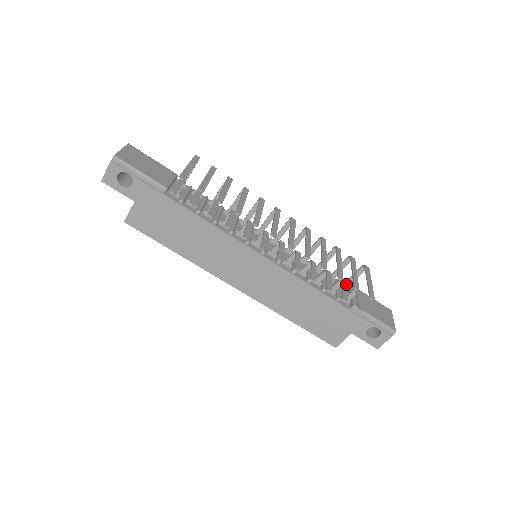
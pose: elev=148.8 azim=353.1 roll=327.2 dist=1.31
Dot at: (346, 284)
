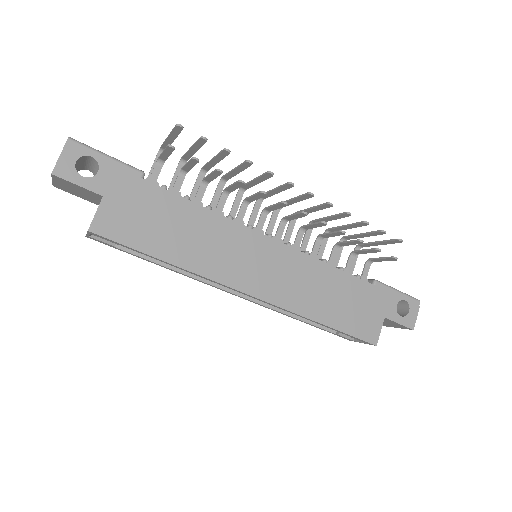
Dot at: occluded
